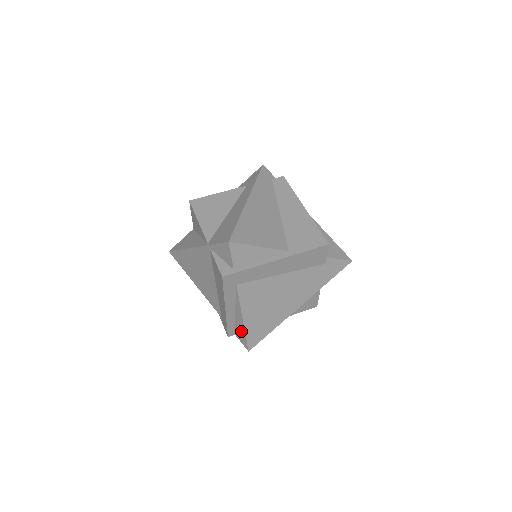
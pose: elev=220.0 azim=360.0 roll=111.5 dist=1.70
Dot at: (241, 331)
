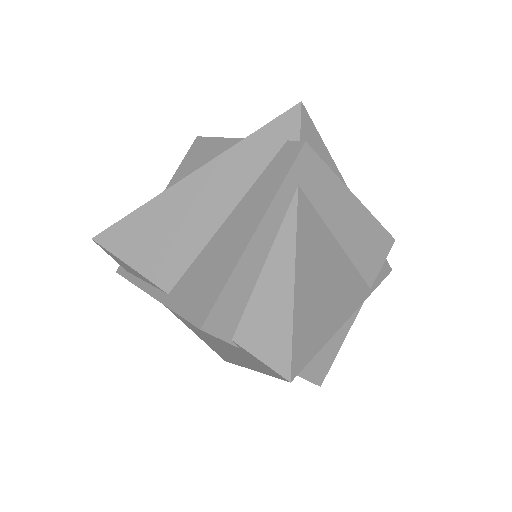
Dot at: occluded
